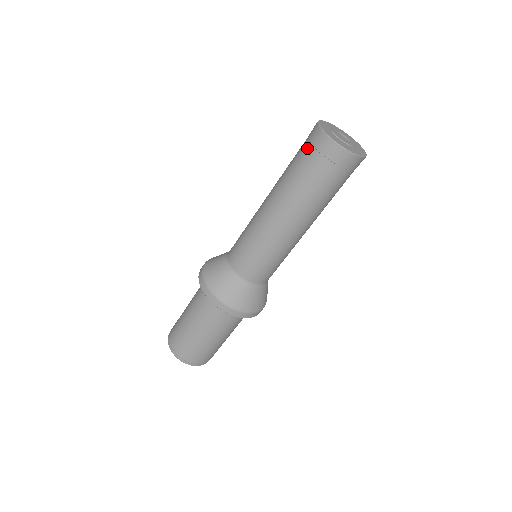
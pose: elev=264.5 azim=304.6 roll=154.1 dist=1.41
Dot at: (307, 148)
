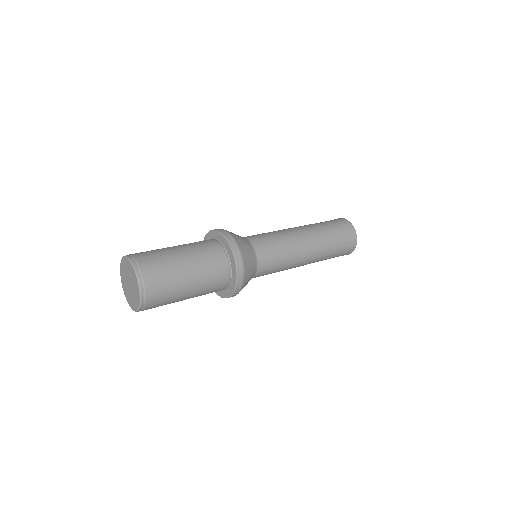
Dot at: (334, 221)
